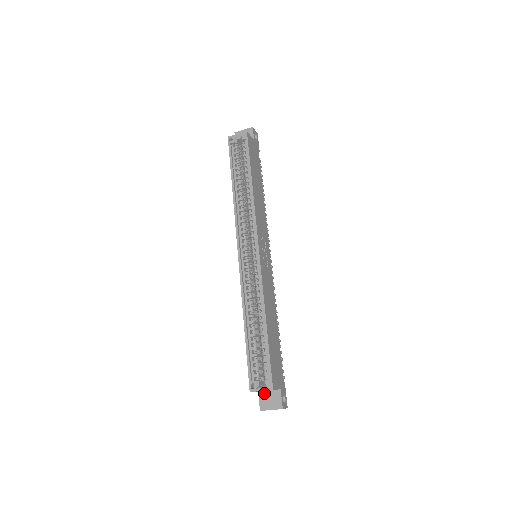
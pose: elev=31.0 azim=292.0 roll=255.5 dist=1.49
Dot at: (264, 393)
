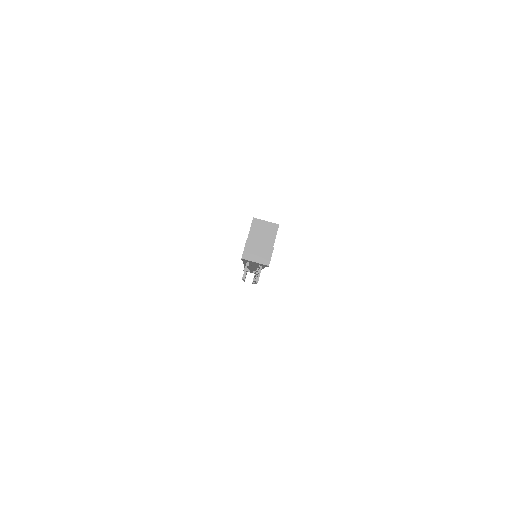
Dot at: occluded
